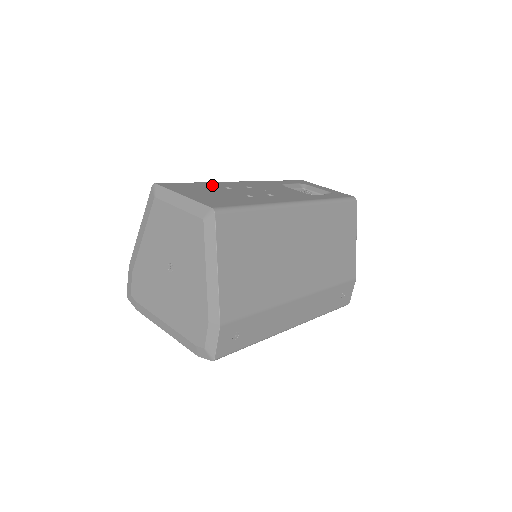
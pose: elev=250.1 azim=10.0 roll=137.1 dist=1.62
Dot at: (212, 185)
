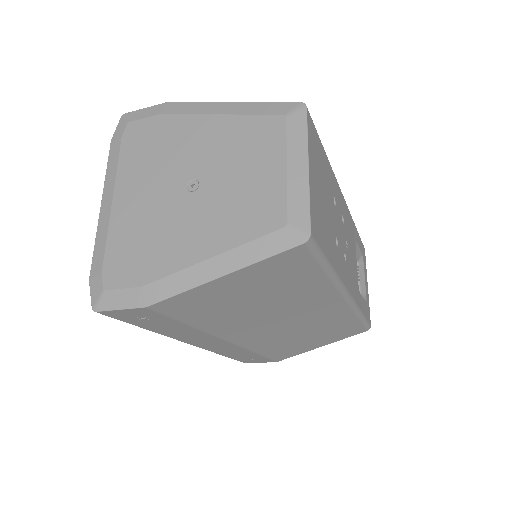
Dot at: (331, 177)
